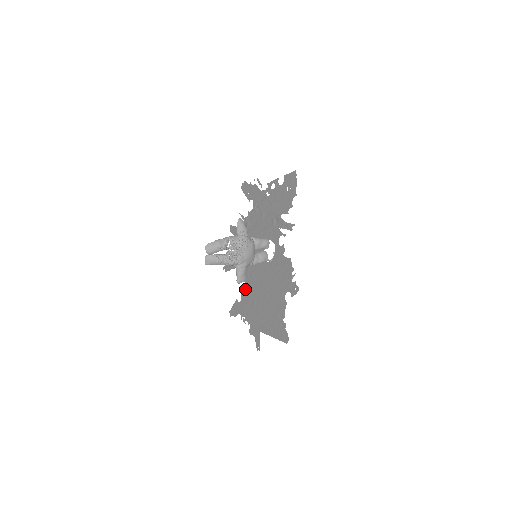
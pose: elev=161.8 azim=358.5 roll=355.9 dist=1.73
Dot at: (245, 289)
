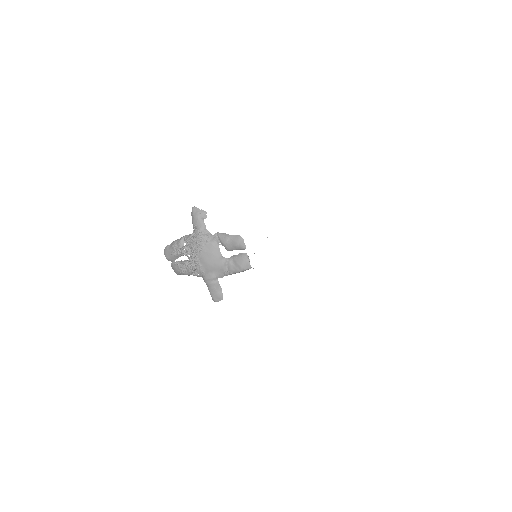
Dot at: occluded
